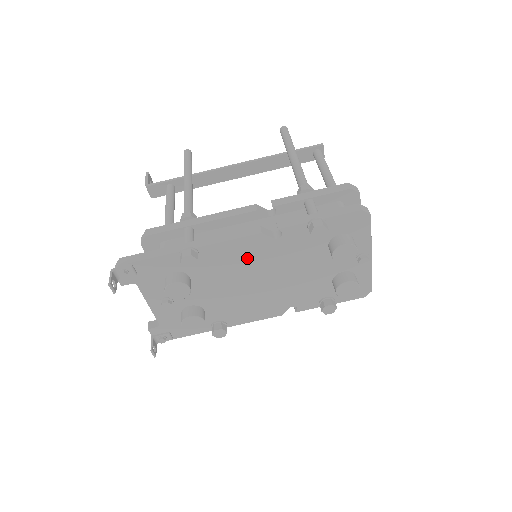
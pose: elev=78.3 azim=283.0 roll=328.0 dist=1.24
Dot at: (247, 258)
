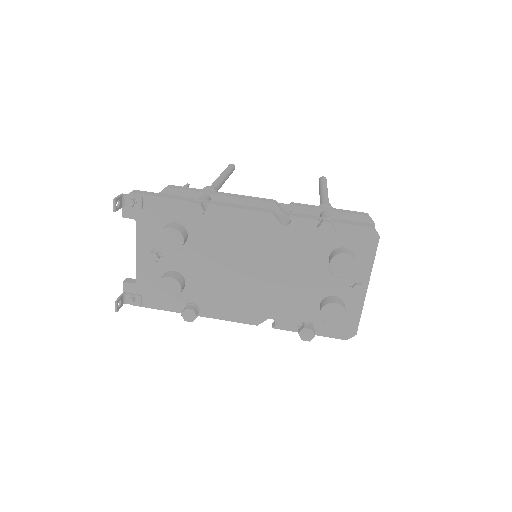
Dot at: (249, 237)
